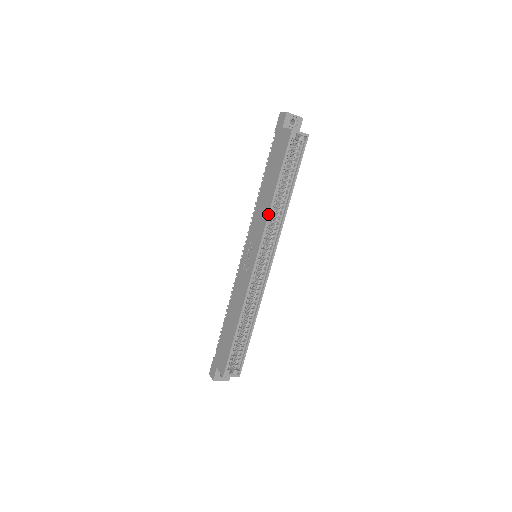
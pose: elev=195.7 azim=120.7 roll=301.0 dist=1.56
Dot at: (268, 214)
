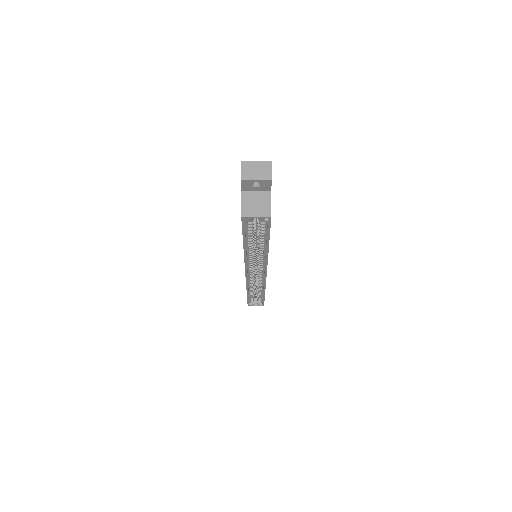
Dot at: (244, 258)
